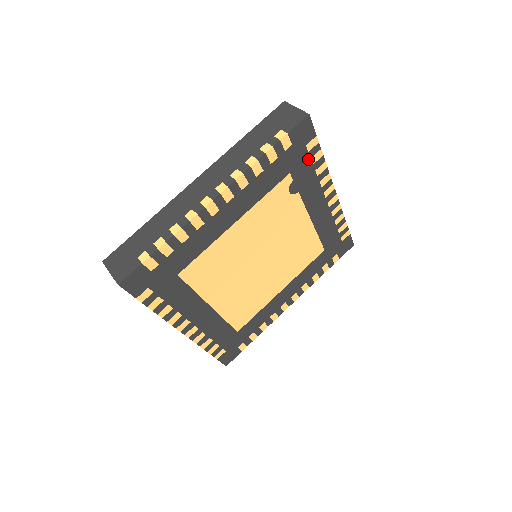
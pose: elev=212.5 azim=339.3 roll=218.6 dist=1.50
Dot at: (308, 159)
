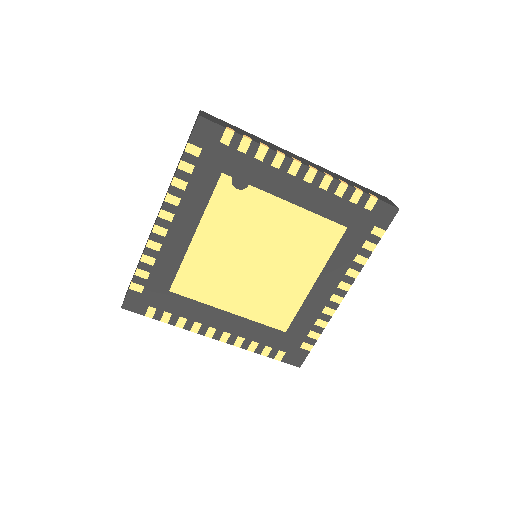
Dot at: (235, 152)
